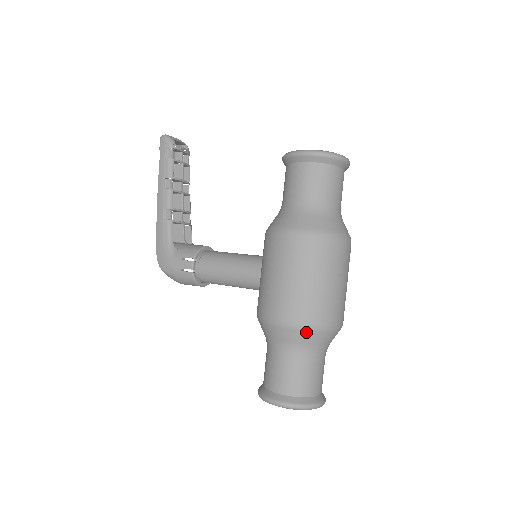
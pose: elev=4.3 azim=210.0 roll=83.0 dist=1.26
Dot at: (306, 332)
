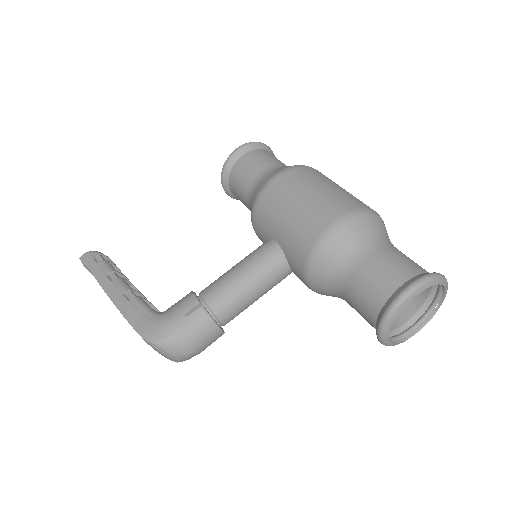
Dot at: (365, 217)
